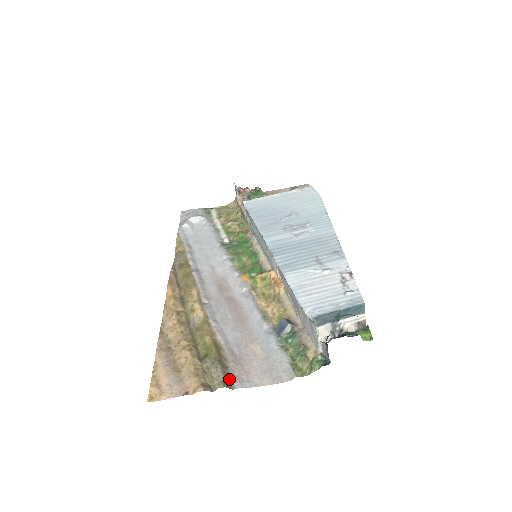
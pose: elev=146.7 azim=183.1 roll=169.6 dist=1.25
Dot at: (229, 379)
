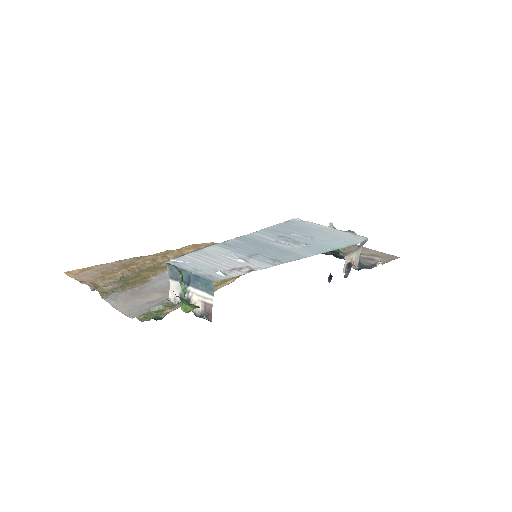
Dot at: (111, 293)
